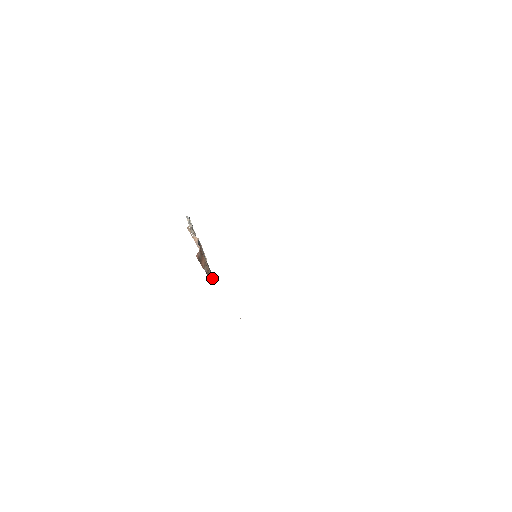
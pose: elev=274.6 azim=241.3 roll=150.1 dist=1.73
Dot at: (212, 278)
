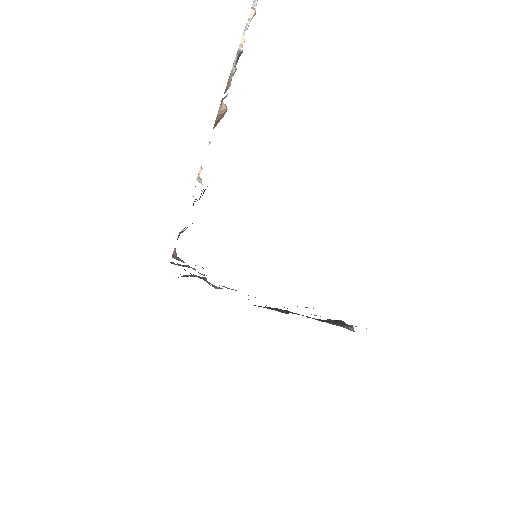
Dot at: occluded
